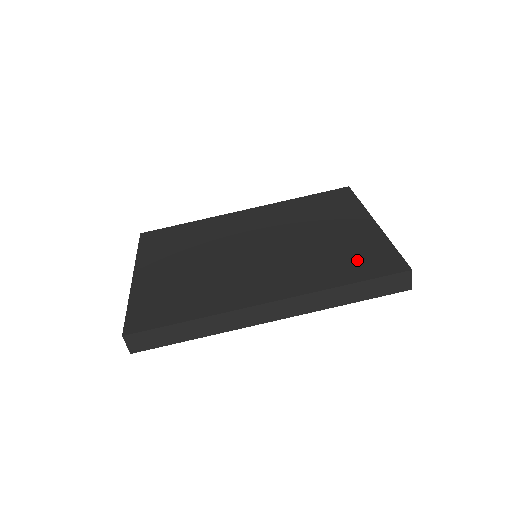
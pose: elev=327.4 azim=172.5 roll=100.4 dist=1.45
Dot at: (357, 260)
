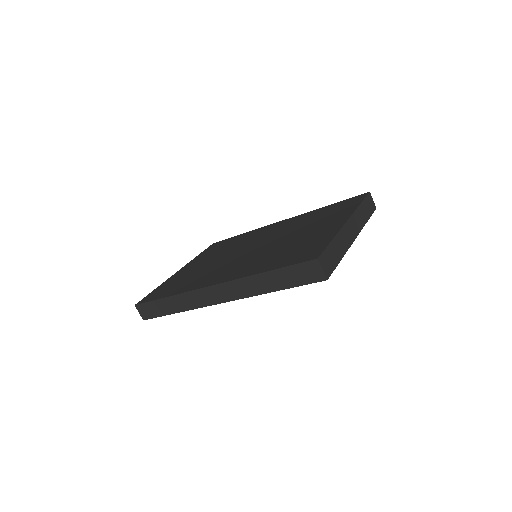
Dot at: (294, 253)
